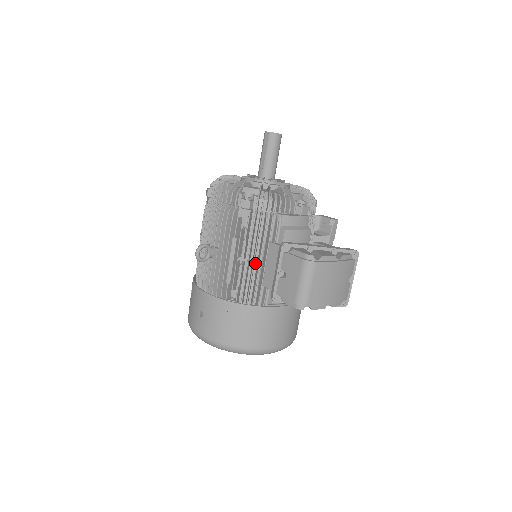
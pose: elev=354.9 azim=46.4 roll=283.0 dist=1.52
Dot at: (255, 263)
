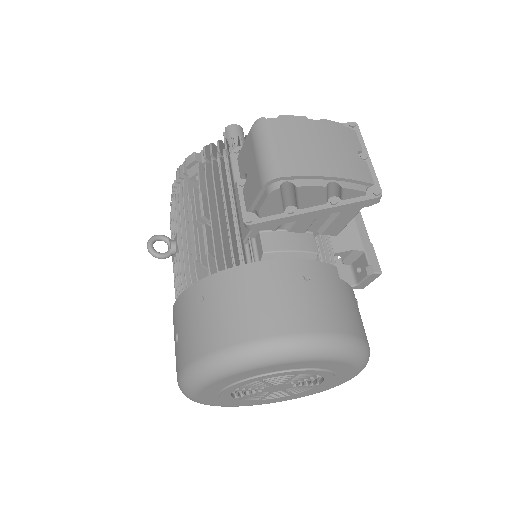
Dot at: occluded
